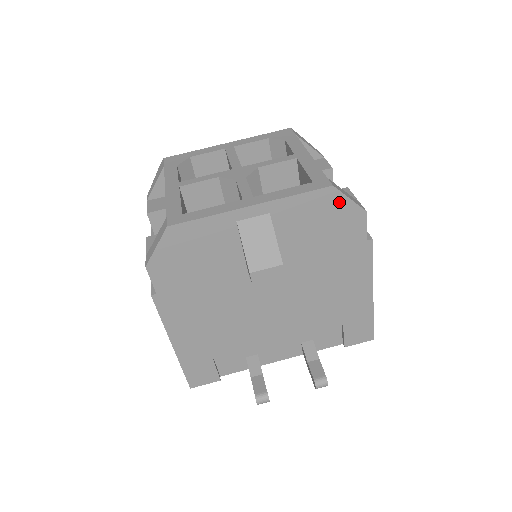
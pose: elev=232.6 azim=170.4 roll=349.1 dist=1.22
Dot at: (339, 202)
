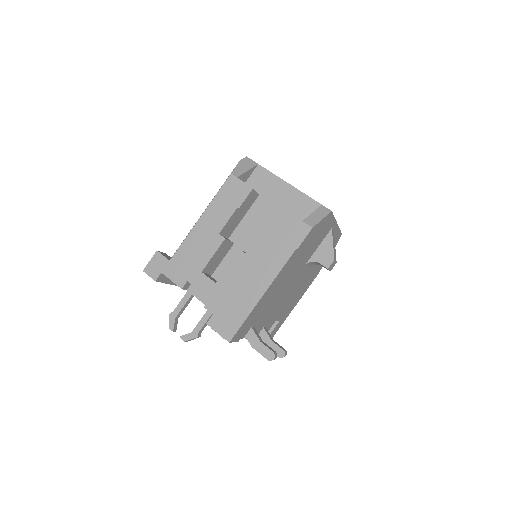
Dot at: (336, 243)
